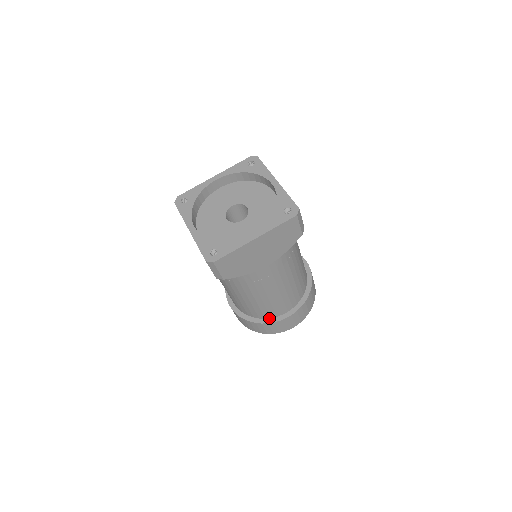
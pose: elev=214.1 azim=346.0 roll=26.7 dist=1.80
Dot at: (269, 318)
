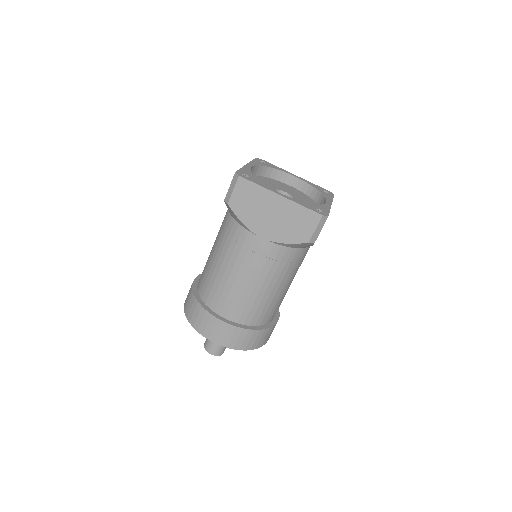
Dot at: (267, 323)
